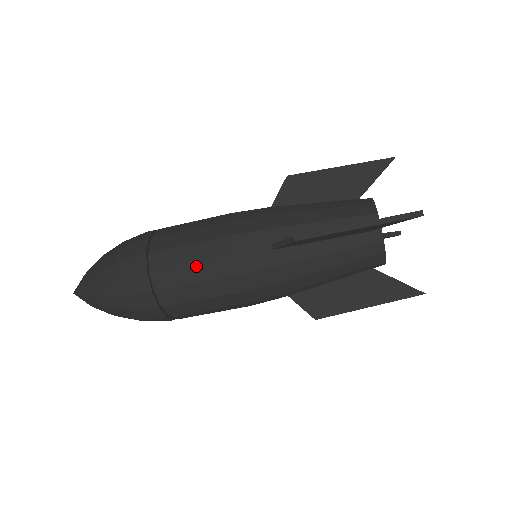
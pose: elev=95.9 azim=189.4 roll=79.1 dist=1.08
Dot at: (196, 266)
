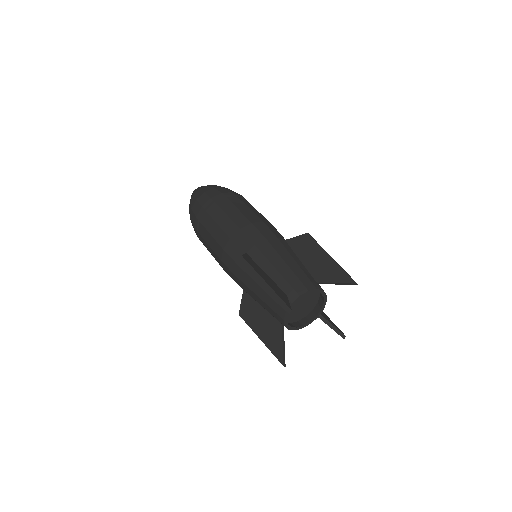
Dot at: (217, 227)
